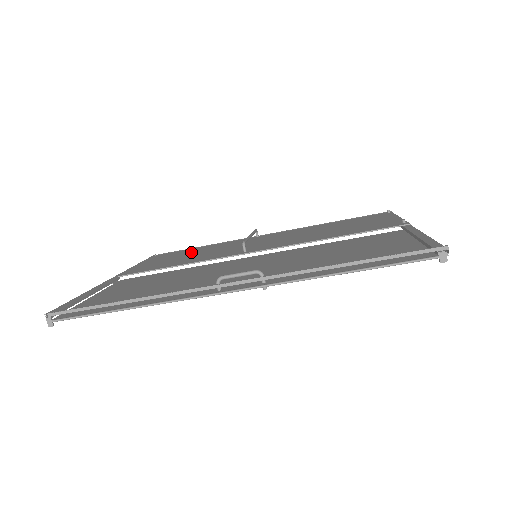
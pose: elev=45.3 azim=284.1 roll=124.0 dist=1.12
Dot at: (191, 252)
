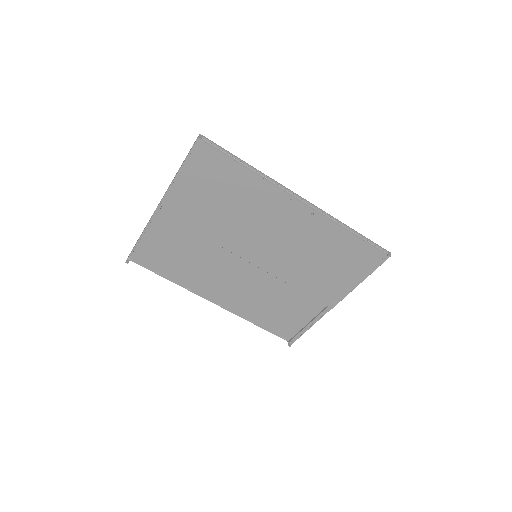
Dot at: (174, 262)
